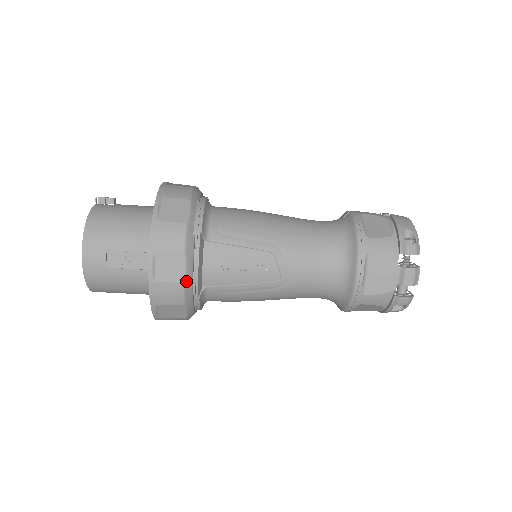
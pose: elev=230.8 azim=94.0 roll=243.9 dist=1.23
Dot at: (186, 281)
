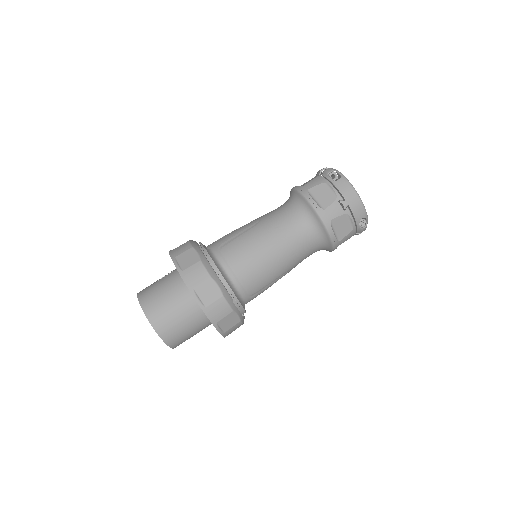
Dot at: (191, 241)
